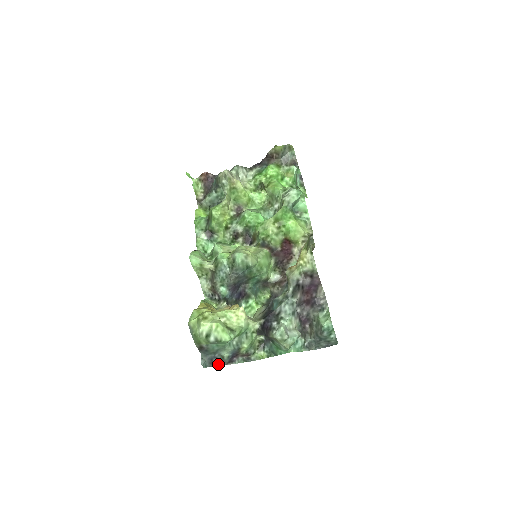
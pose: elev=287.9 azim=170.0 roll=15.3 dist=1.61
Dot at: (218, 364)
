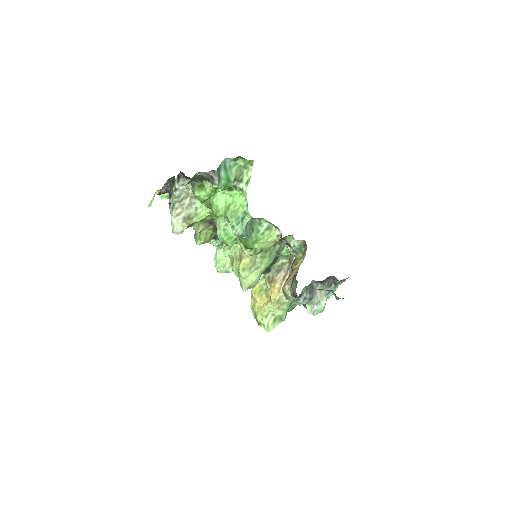
Dot at: occluded
